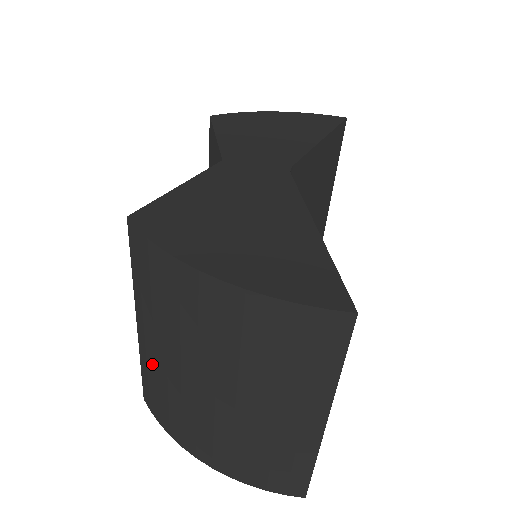
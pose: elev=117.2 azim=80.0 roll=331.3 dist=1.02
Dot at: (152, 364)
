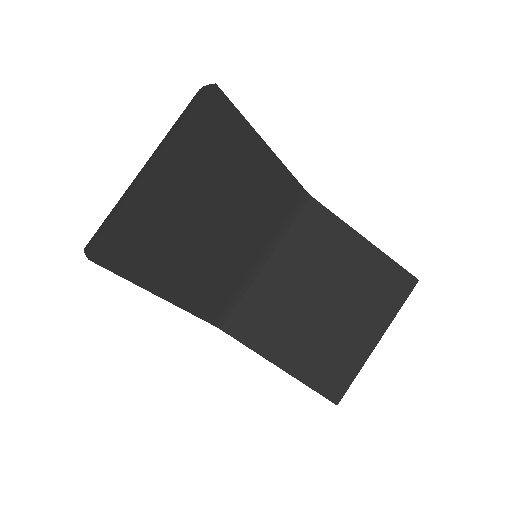
Dot at: occluded
